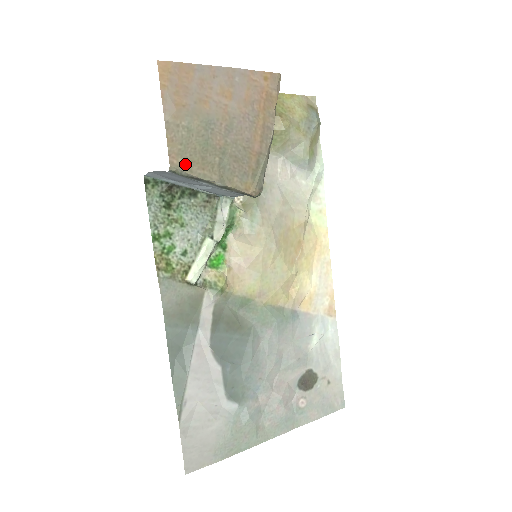
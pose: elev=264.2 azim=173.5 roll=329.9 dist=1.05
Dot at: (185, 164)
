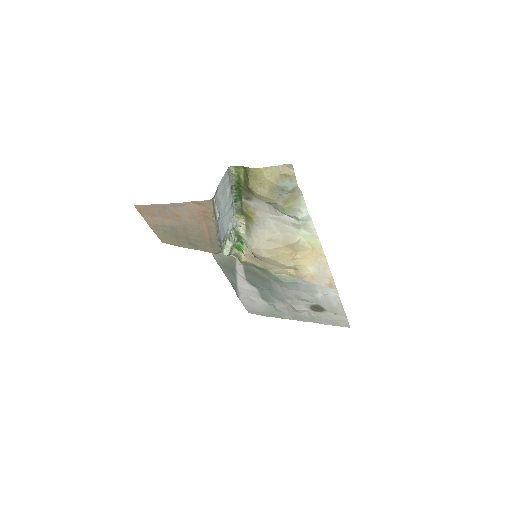
Dot at: (169, 242)
